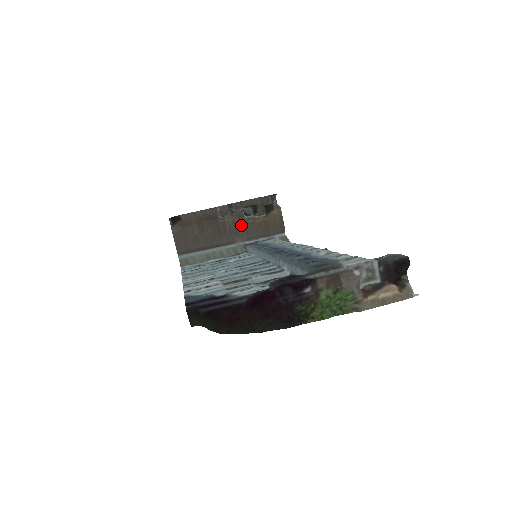
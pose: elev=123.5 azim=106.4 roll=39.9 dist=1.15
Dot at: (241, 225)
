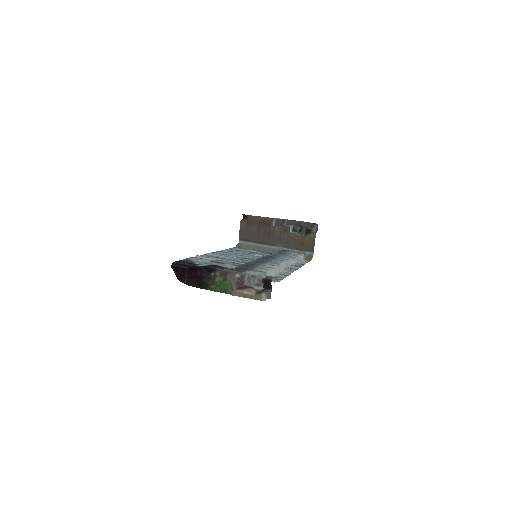
Dot at: (285, 236)
